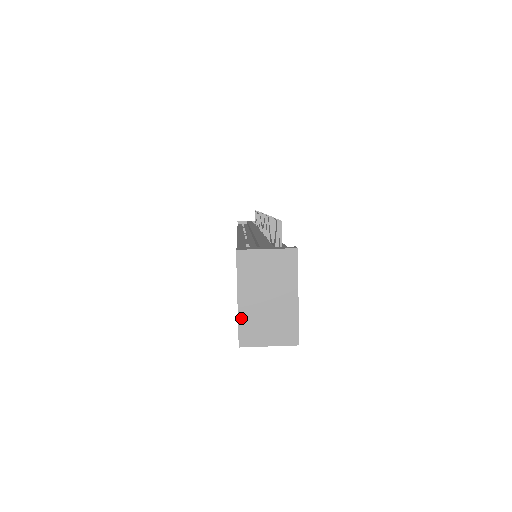
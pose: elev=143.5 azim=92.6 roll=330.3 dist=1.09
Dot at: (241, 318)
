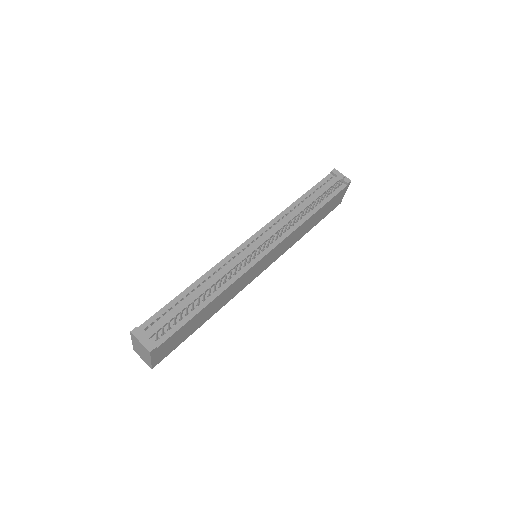
Dot at: (133, 346)
